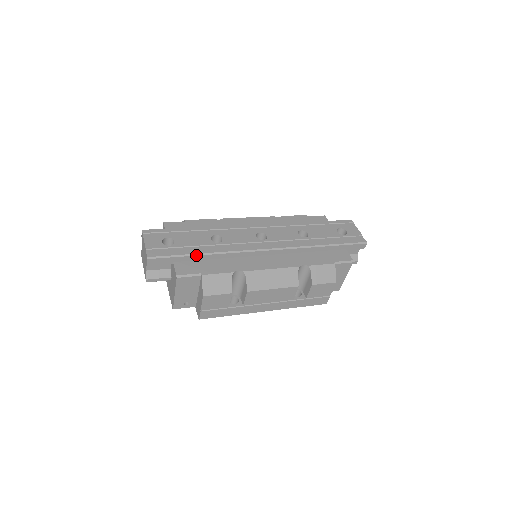
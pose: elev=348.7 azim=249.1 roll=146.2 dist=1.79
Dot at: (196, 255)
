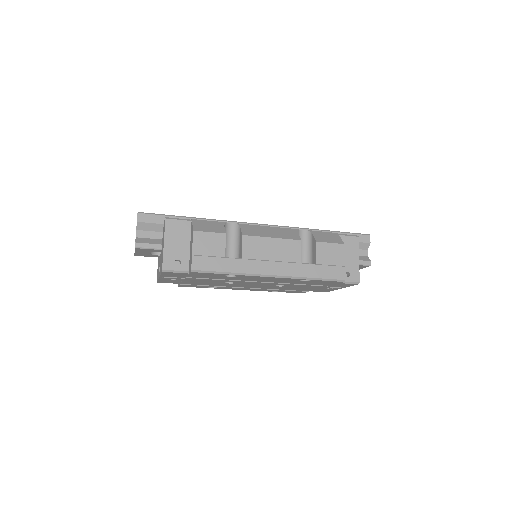
Dot at: (187, 217)
